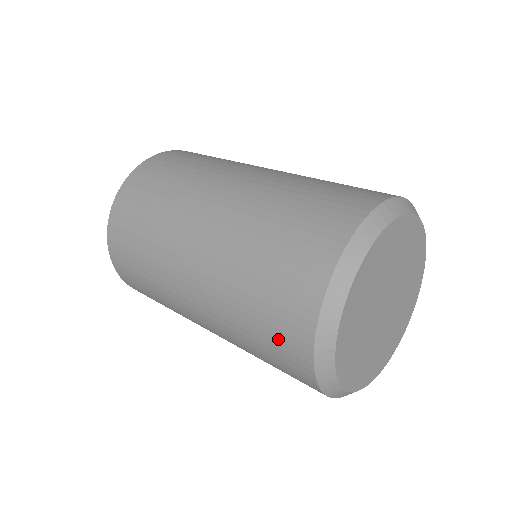
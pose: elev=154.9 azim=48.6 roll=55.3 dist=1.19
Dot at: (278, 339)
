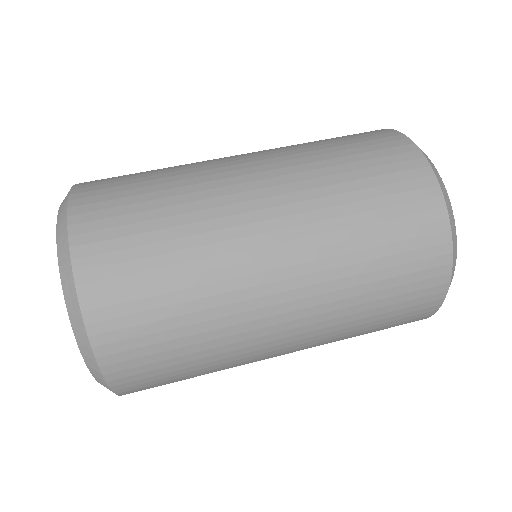
Dot at: occluded
